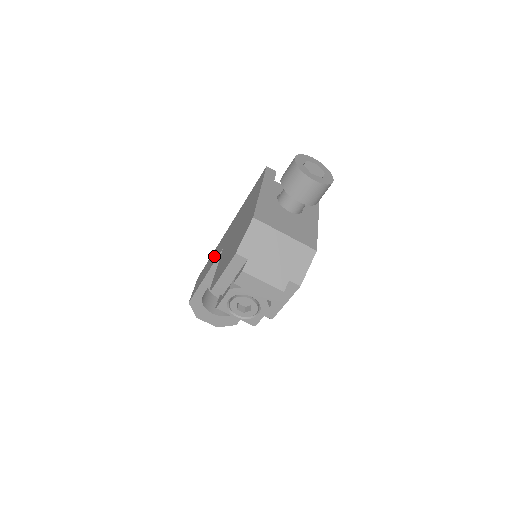
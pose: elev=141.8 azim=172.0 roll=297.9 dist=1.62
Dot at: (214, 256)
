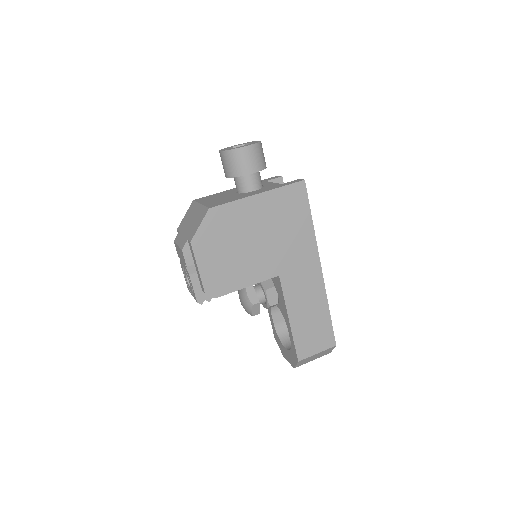
Dot at: occluded
